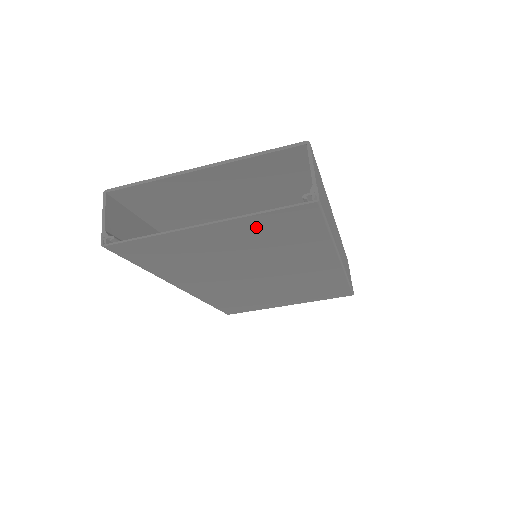
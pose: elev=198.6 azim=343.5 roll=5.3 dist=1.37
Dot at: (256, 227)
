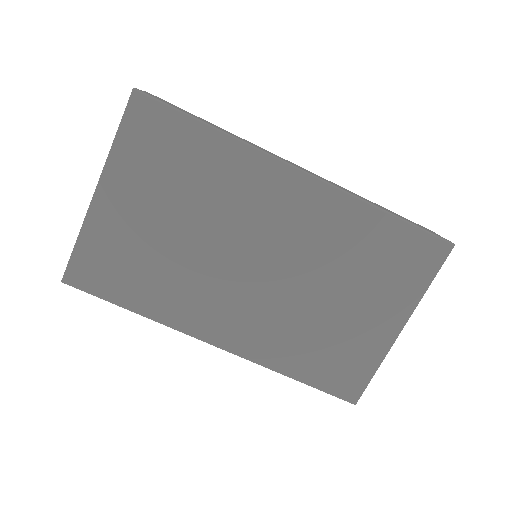
Dot at: (136, 164)
